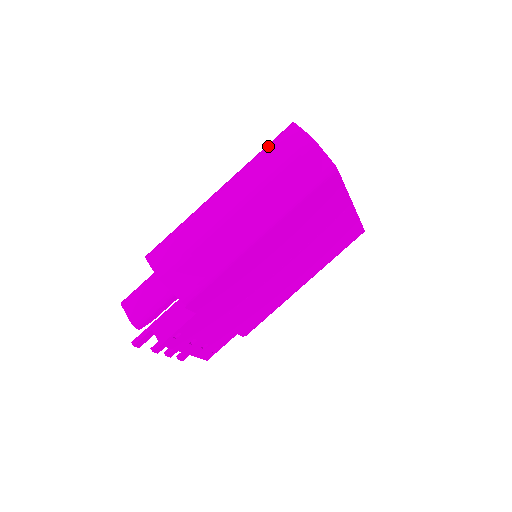
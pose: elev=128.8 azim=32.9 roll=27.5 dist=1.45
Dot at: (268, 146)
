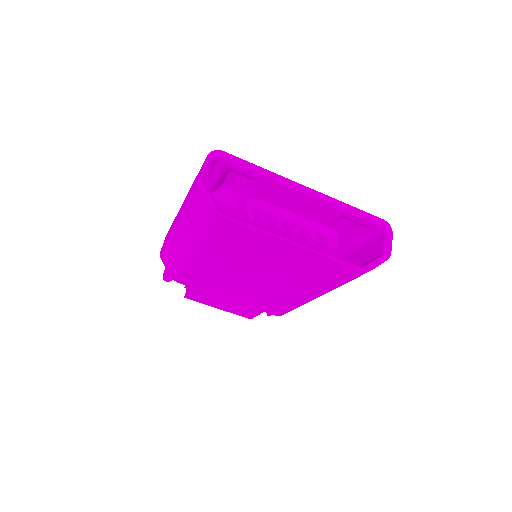
Dot at: occluded
